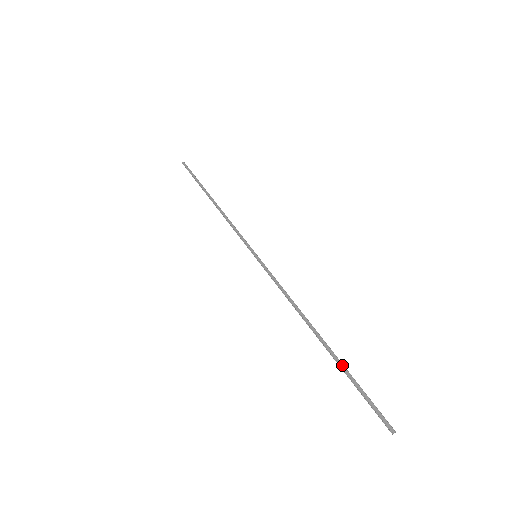
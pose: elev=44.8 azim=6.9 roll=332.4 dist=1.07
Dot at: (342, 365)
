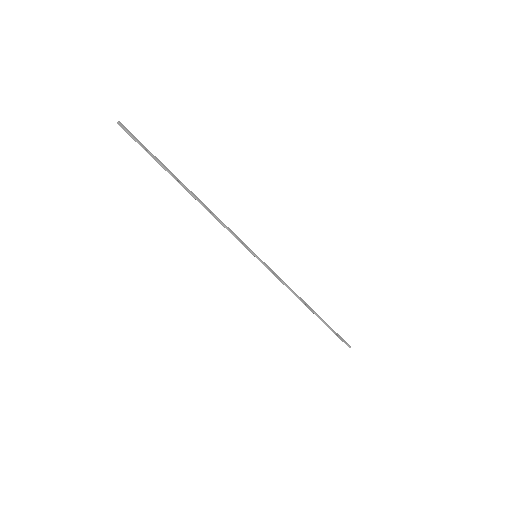
Dot at: (326, 323)
